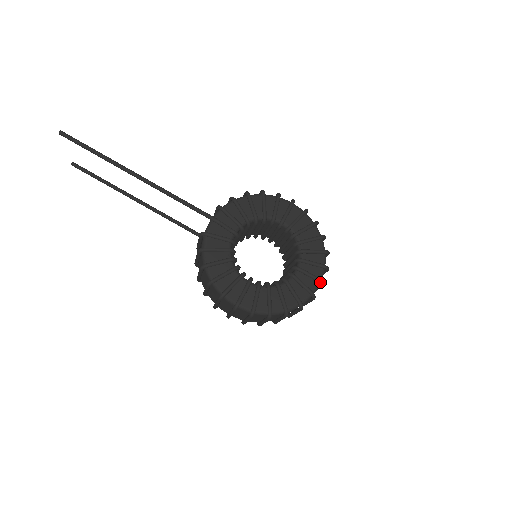
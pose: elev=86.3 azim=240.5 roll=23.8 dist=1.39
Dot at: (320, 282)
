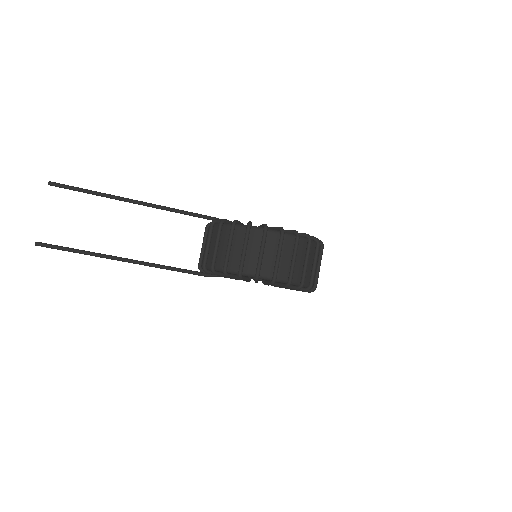
Dot at: occluded
